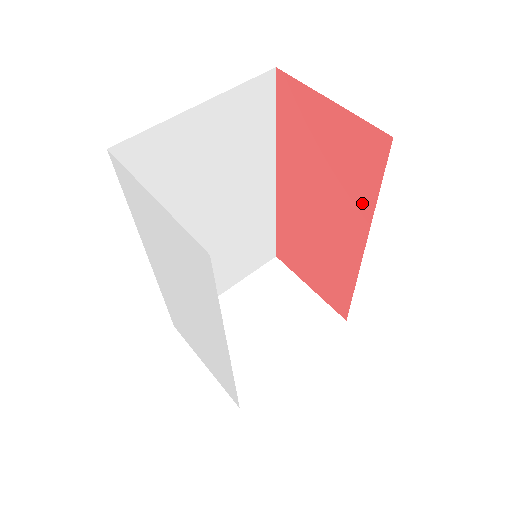
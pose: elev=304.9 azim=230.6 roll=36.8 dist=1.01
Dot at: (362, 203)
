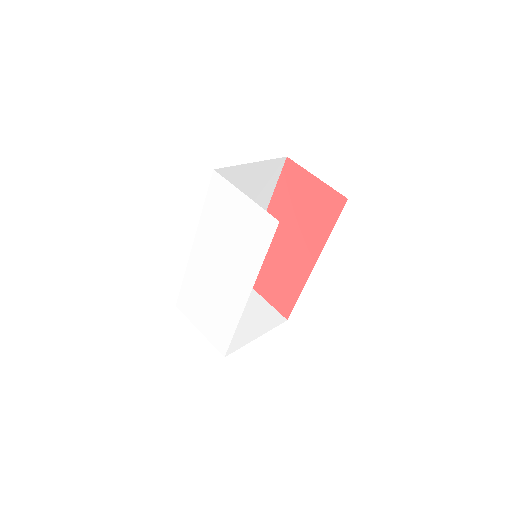
Dot at: (321, 235)
